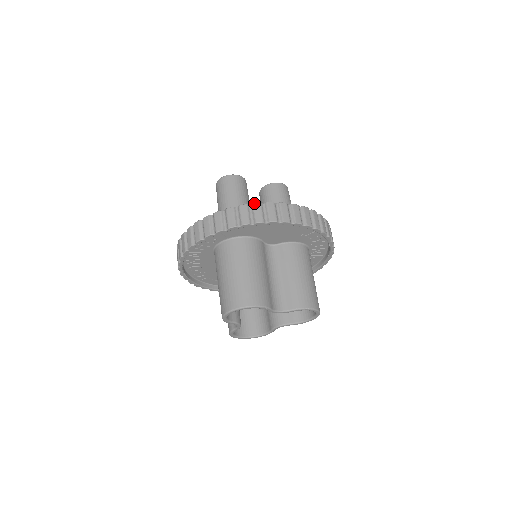
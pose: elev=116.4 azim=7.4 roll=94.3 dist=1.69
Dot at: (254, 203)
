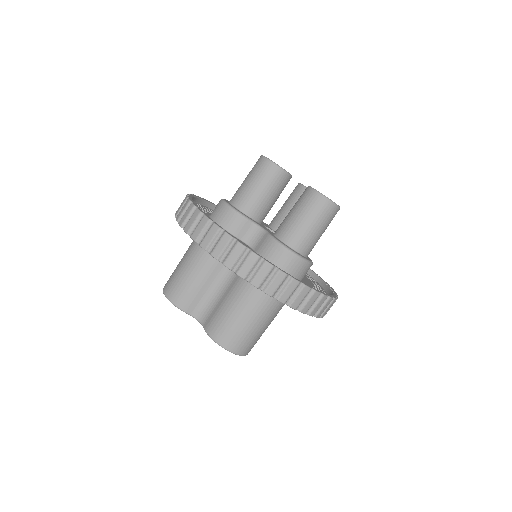
Dot at: (197, 208)
